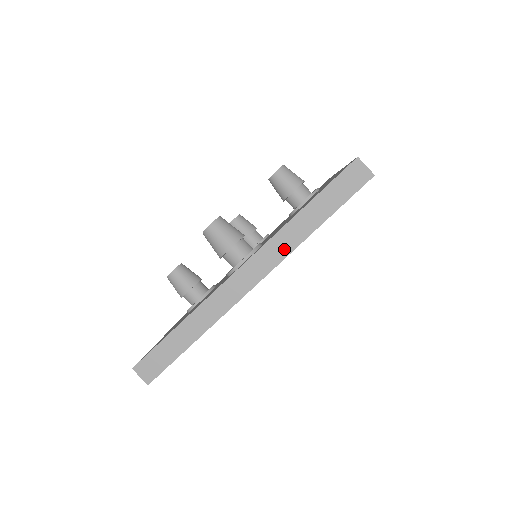
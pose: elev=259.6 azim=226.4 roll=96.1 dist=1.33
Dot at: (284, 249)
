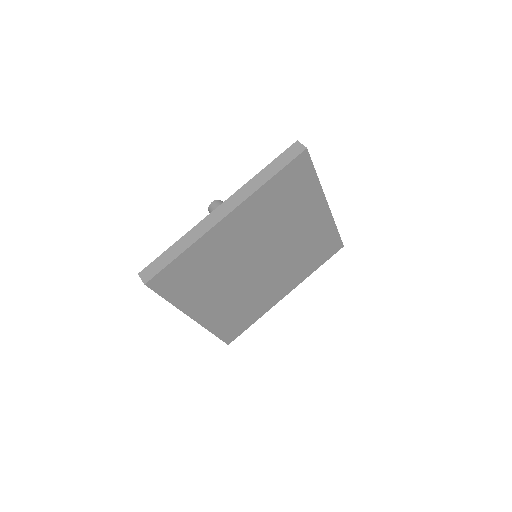
Dot at: (247, 193)
